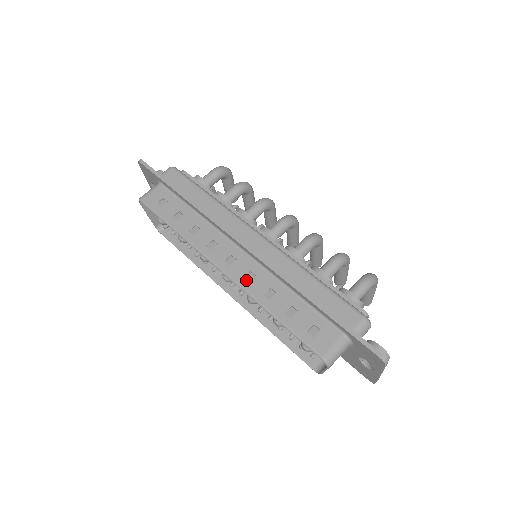
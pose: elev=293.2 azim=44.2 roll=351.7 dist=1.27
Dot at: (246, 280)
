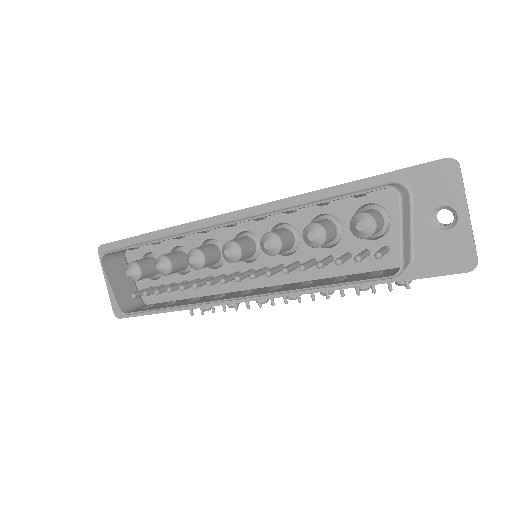
Dot at: occluded
